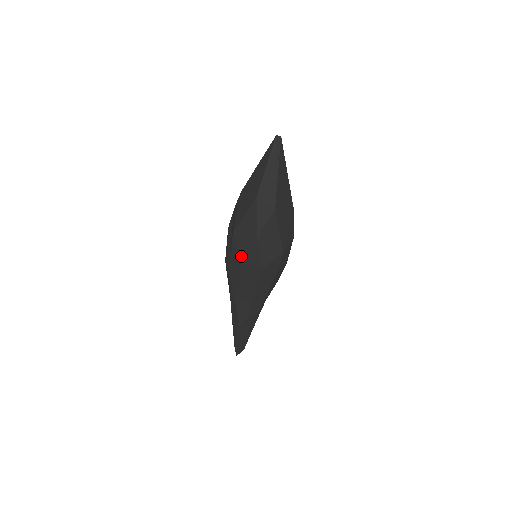
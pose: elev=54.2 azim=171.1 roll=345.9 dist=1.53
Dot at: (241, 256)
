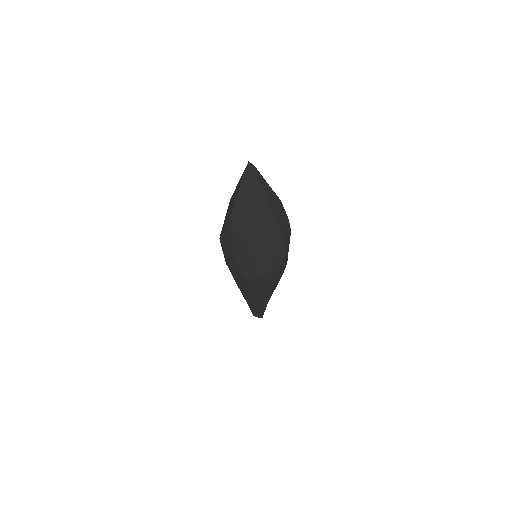
Dot at: (227, 262)
